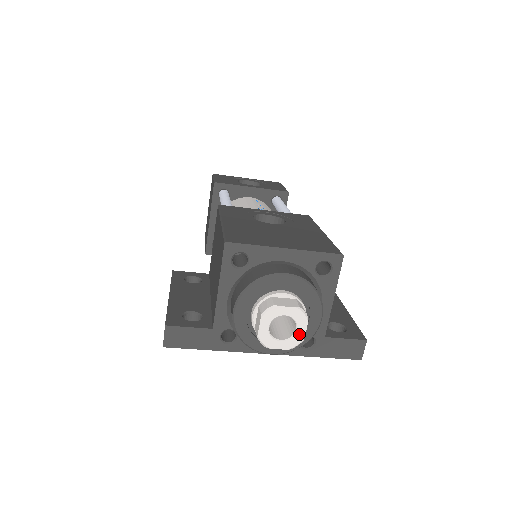
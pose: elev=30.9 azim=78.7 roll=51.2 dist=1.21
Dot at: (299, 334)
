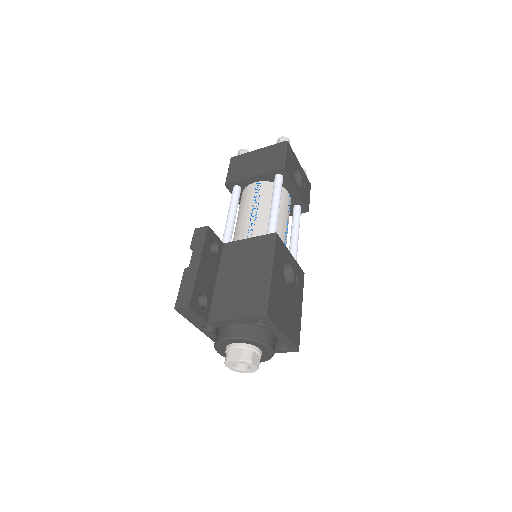
Dot at: (244, 371)
